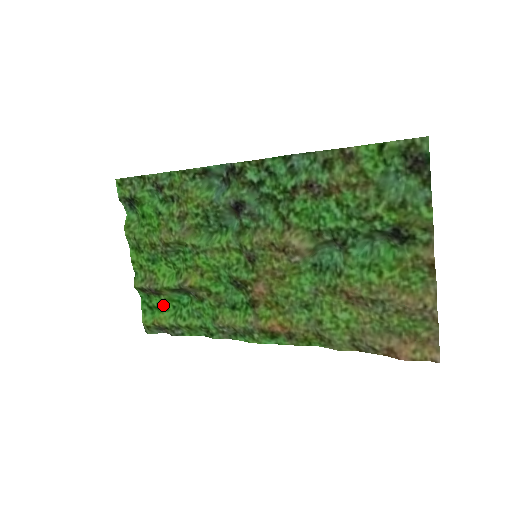
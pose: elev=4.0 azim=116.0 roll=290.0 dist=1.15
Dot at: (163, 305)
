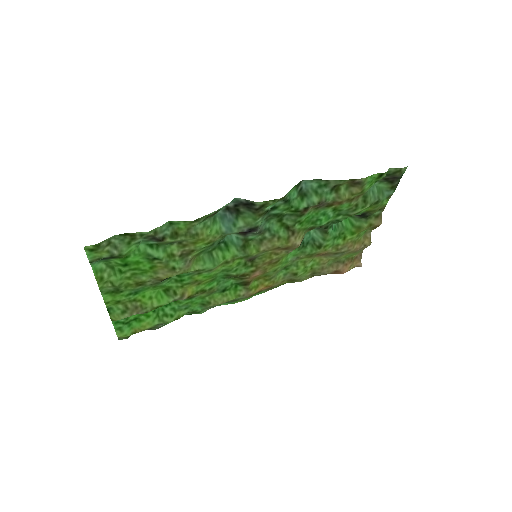
Dot at: (142, 315)
